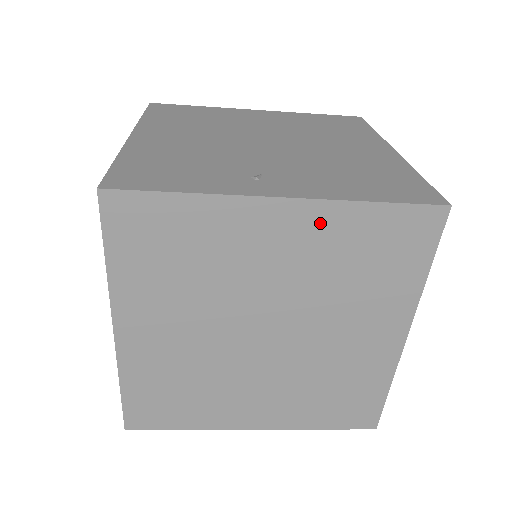
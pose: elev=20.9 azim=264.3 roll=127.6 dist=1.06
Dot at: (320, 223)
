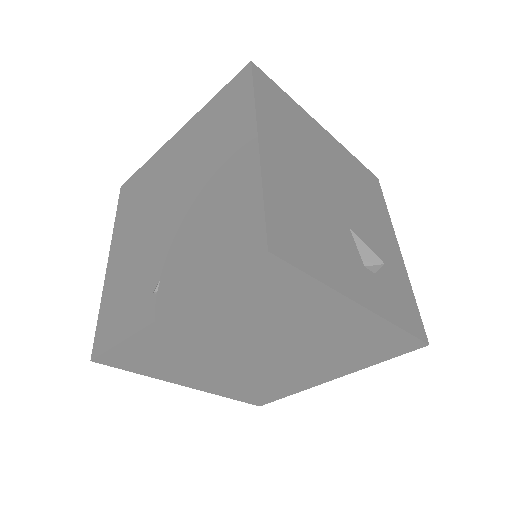
Dot at: (203, 309)
